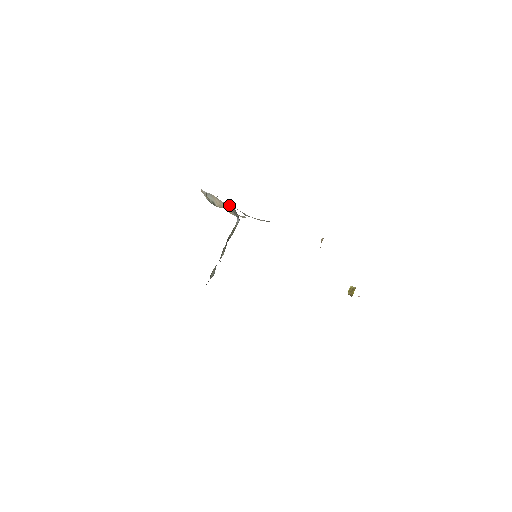
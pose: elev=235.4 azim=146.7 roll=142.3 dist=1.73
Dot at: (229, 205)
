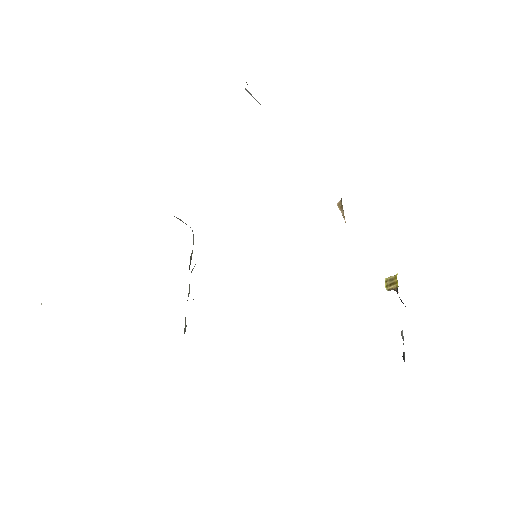
Dot at: occluded
